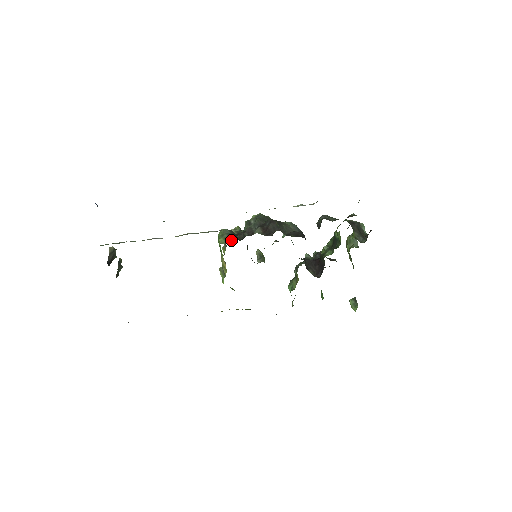
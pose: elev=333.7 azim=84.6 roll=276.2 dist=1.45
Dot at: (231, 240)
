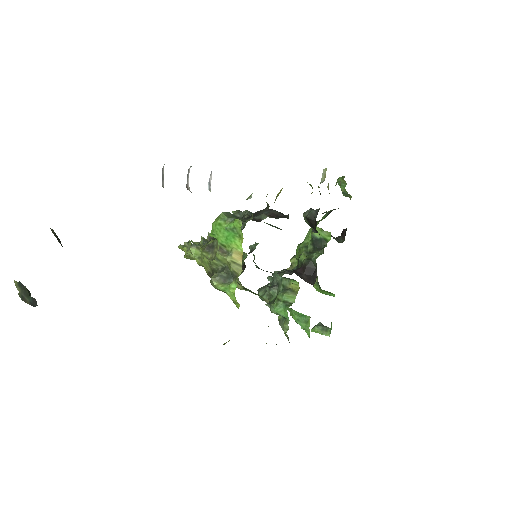
Dot at: occluded
